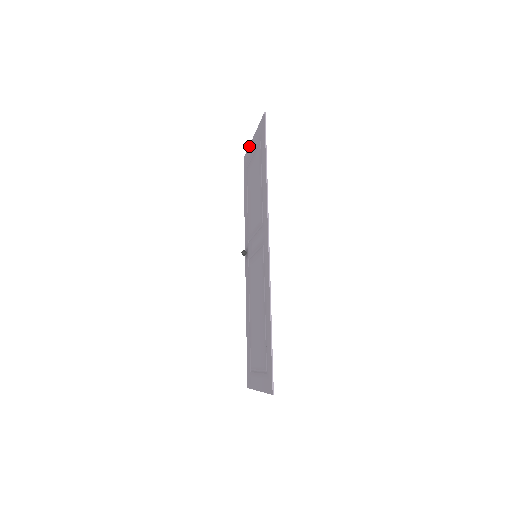
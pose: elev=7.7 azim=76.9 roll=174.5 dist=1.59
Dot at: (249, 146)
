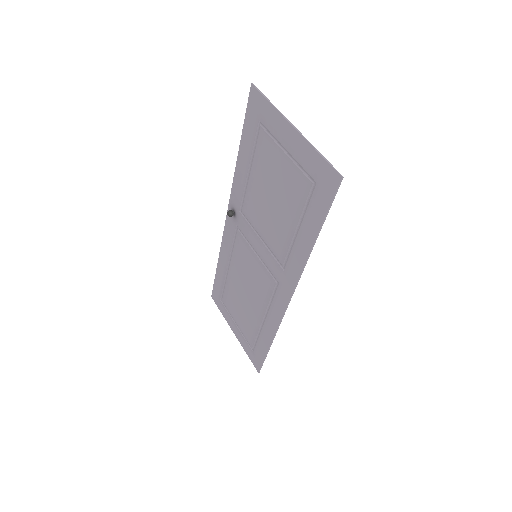
Dot at: (277, 112)
